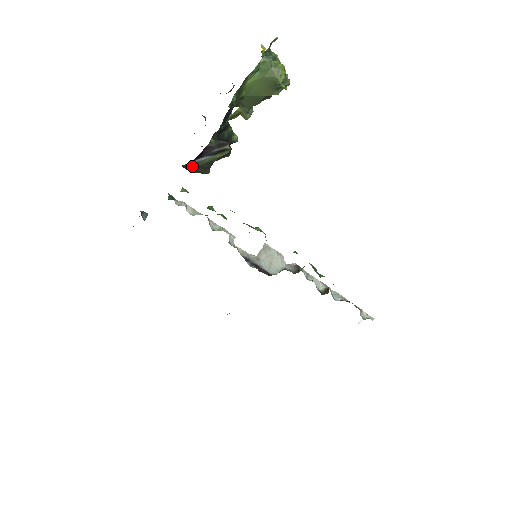
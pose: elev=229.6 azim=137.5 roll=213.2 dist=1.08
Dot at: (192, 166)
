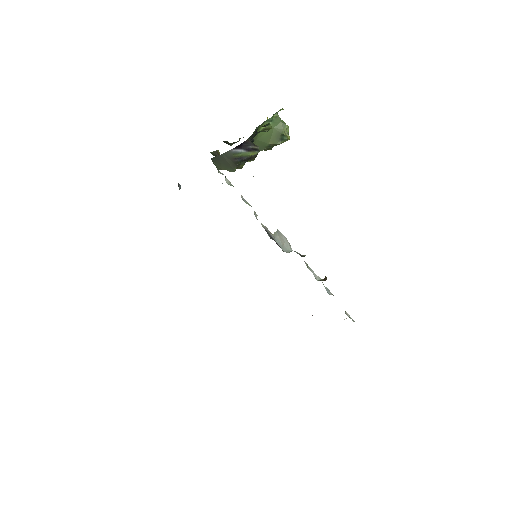
Dot at: (227, 158)
